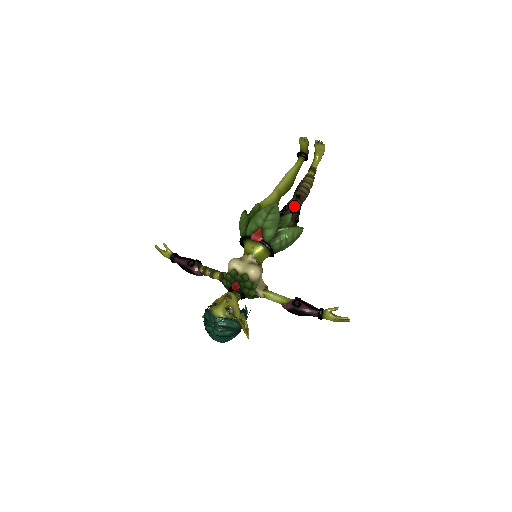
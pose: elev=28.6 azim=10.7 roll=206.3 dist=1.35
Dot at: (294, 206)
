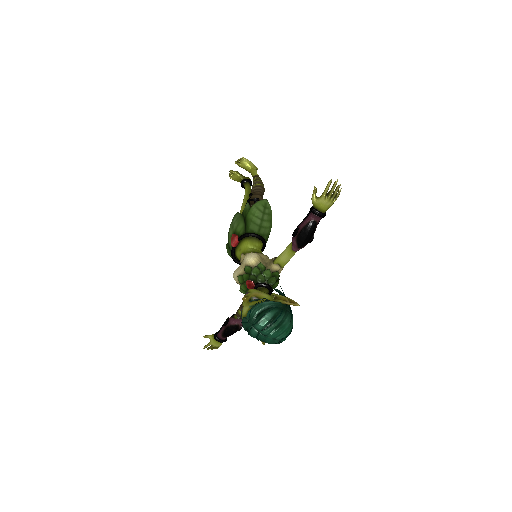
Dot at: (249, 200)
